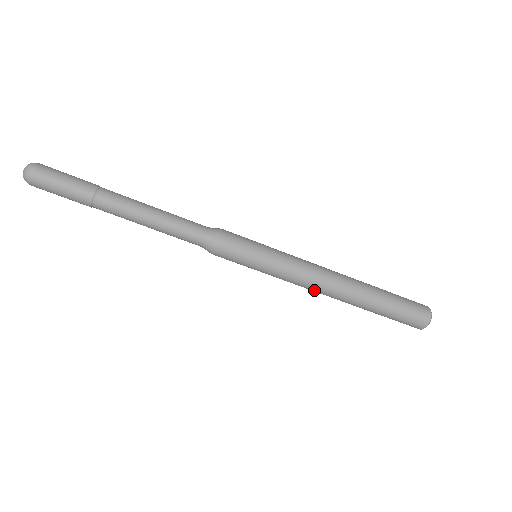
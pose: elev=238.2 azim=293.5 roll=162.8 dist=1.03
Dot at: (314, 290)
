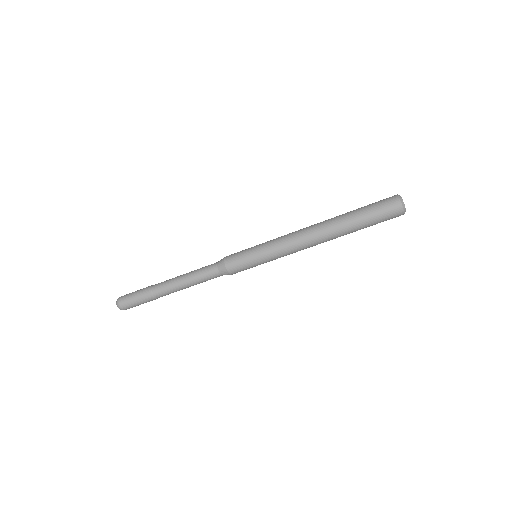
Dot at: (304, 246)
